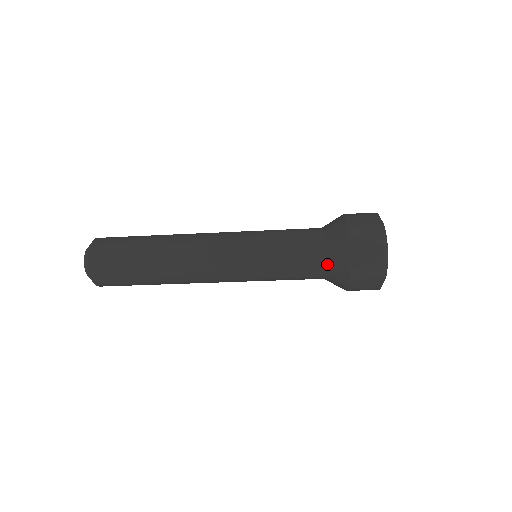
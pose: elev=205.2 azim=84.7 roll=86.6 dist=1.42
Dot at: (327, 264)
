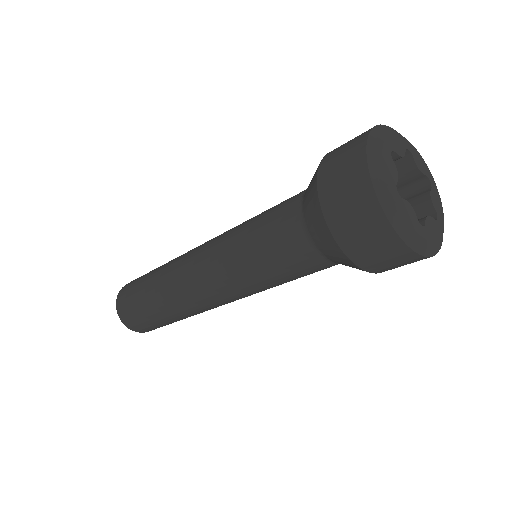
Dot at: (331, 261)
